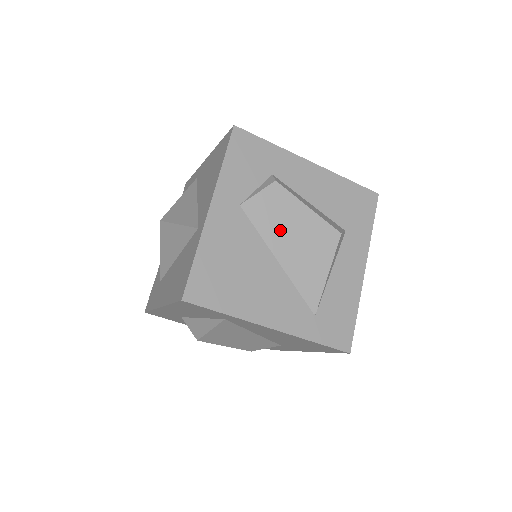
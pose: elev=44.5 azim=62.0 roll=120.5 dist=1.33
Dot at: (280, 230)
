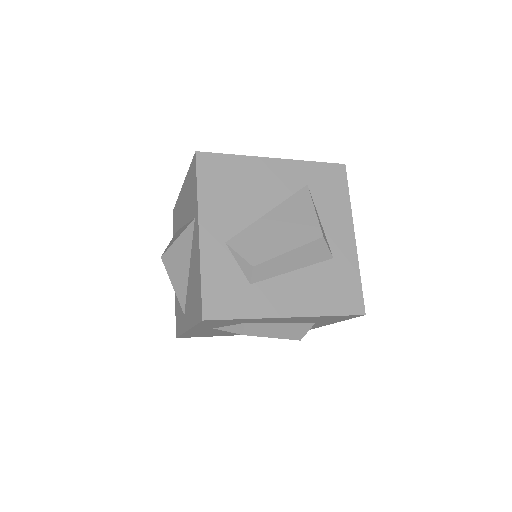
Dot at: occluded
